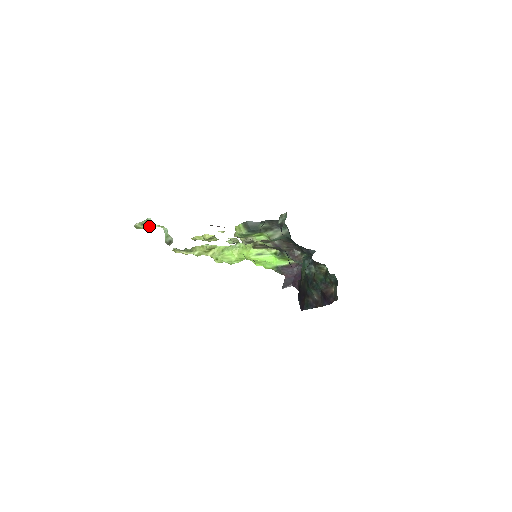
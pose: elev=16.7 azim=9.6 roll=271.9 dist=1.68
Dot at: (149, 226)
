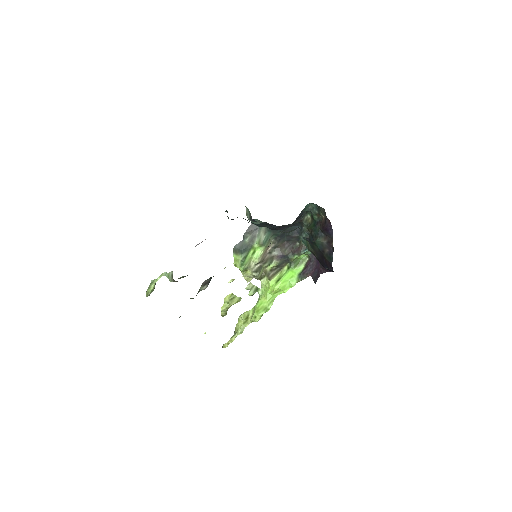
Dot at: (154, 284)
